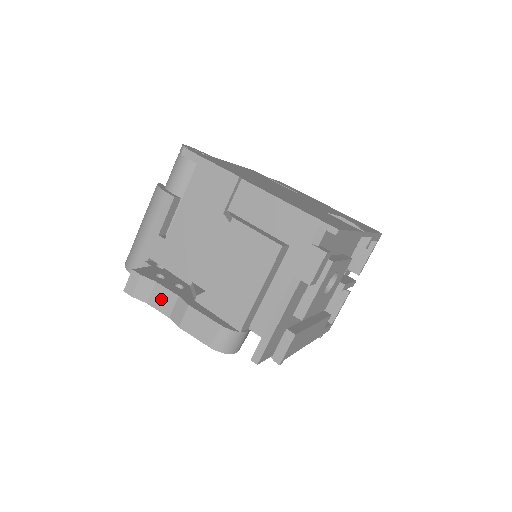
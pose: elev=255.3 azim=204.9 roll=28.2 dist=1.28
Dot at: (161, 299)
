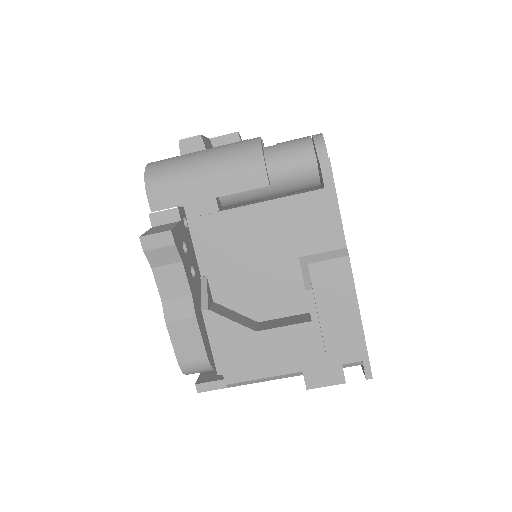
Dot at: (171, 280)
